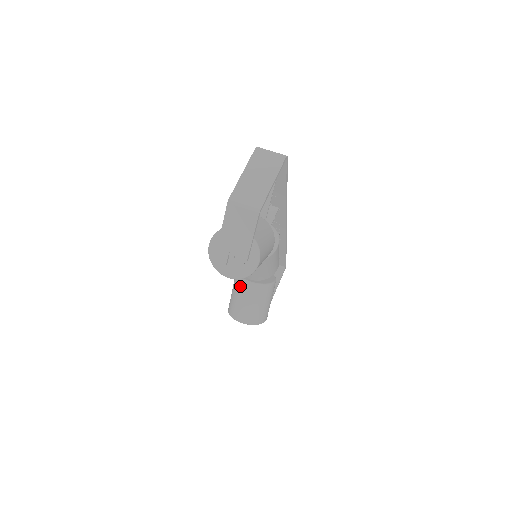
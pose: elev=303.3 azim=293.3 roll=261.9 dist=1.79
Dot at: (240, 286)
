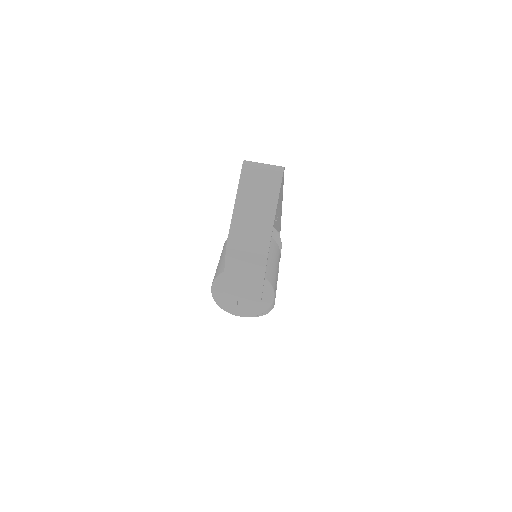
Dot at: occluded
